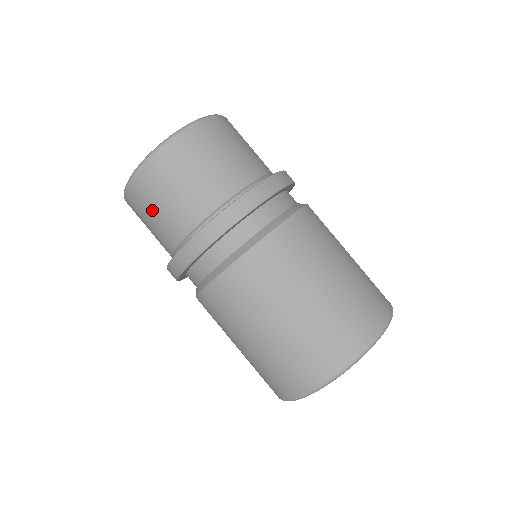
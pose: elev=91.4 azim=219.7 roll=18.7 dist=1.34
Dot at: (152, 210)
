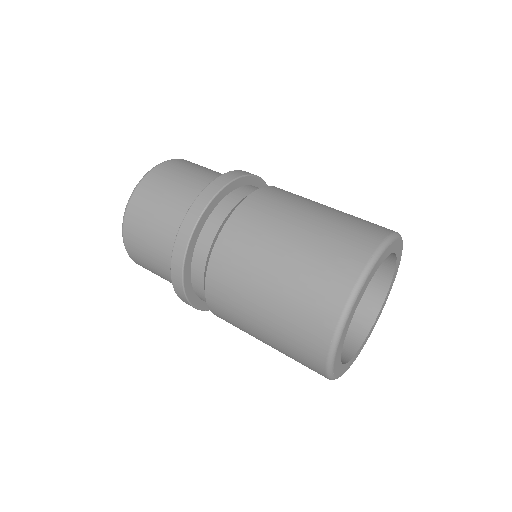
Dot at: (180, 175)
